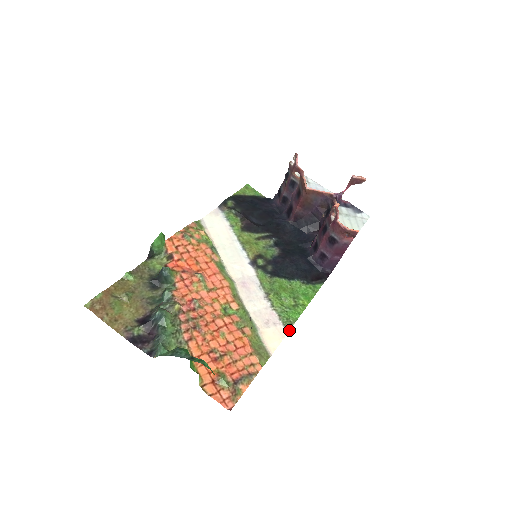
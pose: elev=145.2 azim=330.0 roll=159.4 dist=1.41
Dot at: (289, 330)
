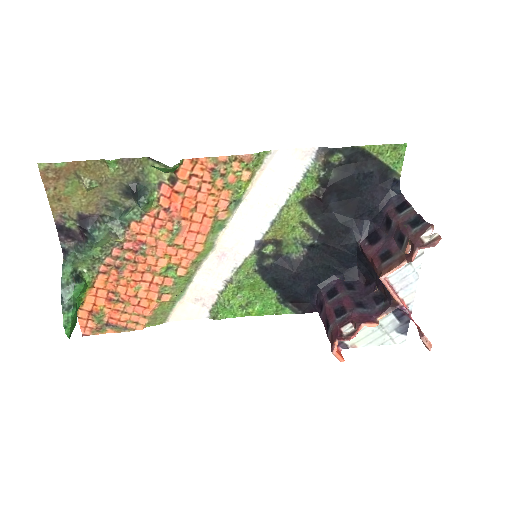
Dot at: (209, 318)
